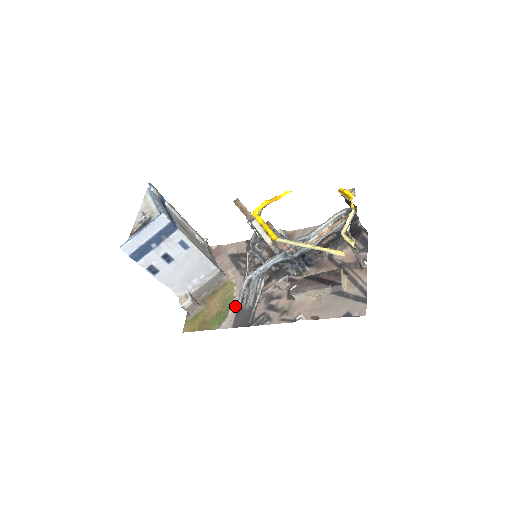
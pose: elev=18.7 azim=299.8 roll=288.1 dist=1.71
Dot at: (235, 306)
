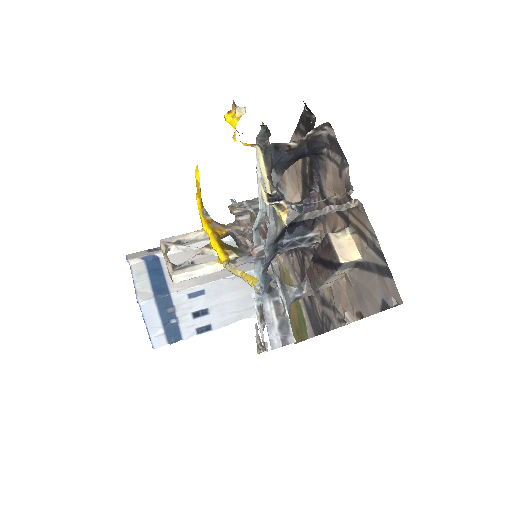
Dot at: (302, 304)
